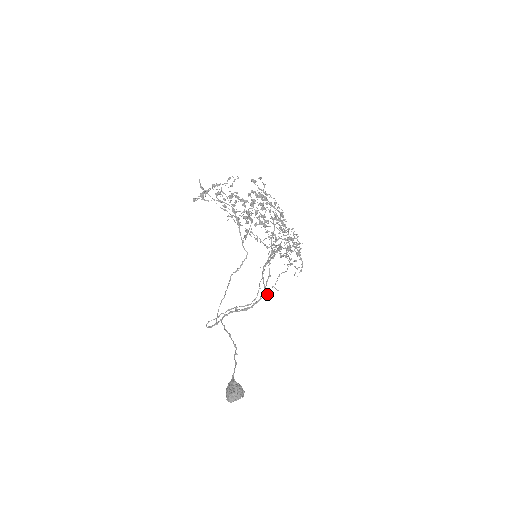
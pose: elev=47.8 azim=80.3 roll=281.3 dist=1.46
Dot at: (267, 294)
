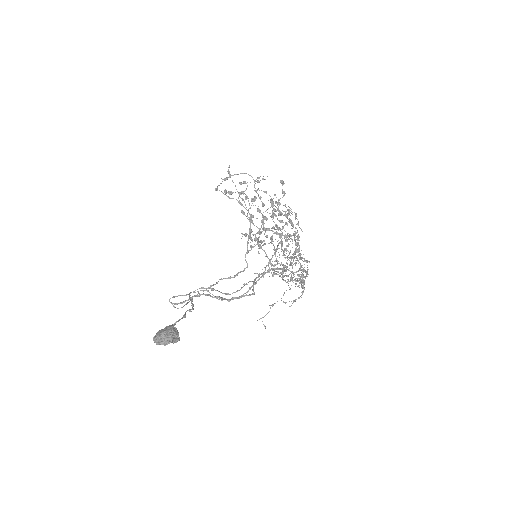
Dot at: (252, 294)
